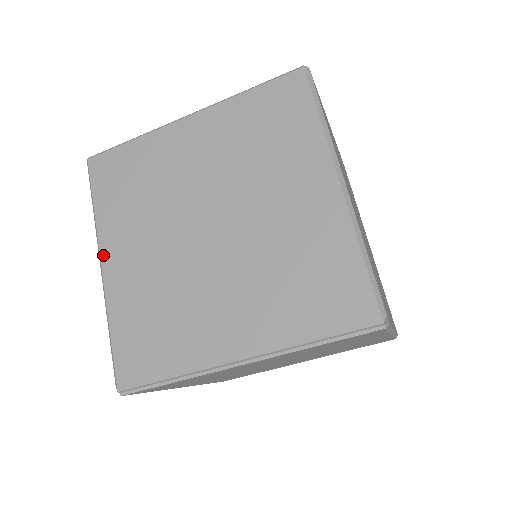
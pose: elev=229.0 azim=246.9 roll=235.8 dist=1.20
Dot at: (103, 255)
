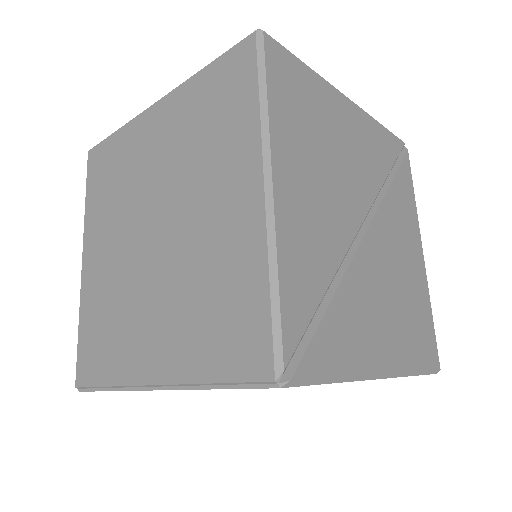
Dot at: (84, 250)
